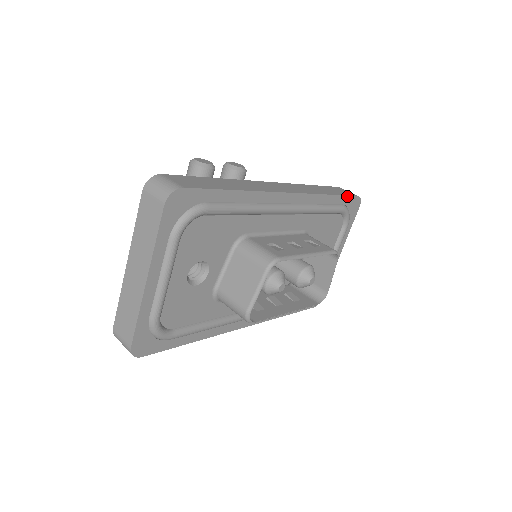
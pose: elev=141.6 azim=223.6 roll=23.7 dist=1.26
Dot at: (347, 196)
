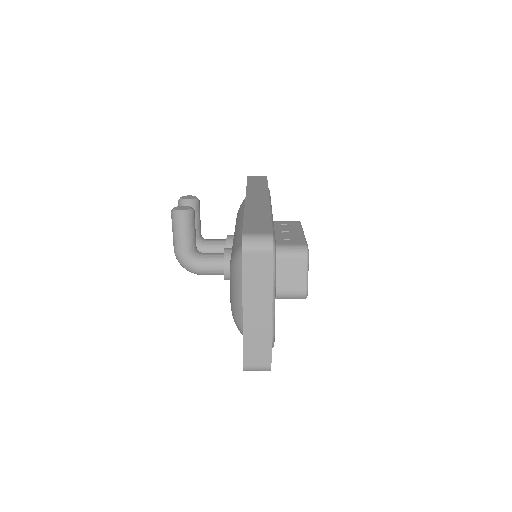
Dot at: occluded
